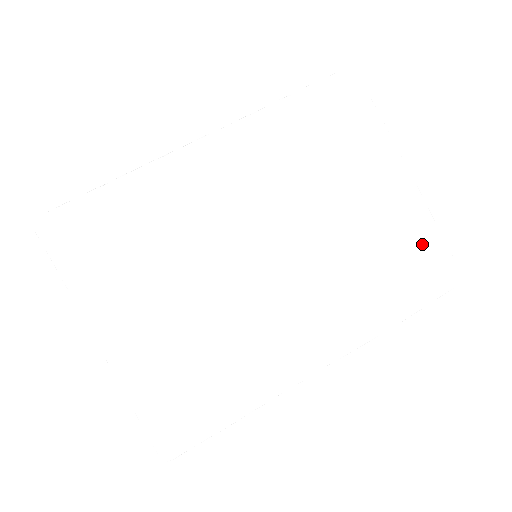
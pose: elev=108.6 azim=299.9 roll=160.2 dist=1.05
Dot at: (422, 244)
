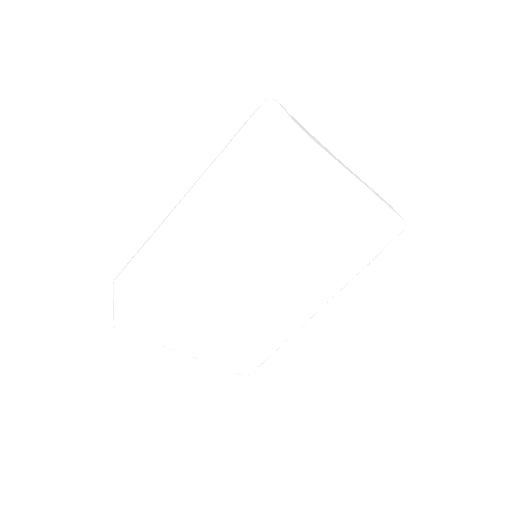
Dot at: (374, 223)
